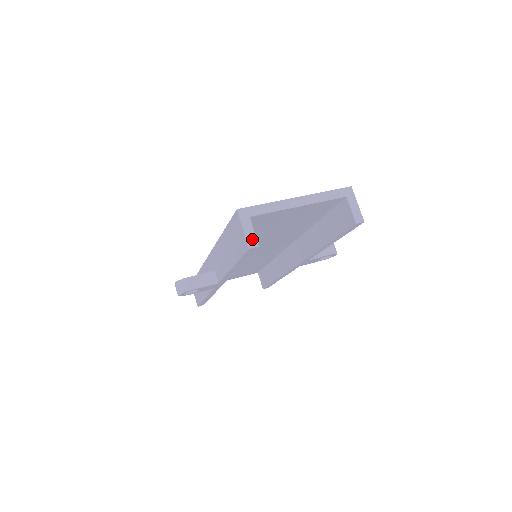
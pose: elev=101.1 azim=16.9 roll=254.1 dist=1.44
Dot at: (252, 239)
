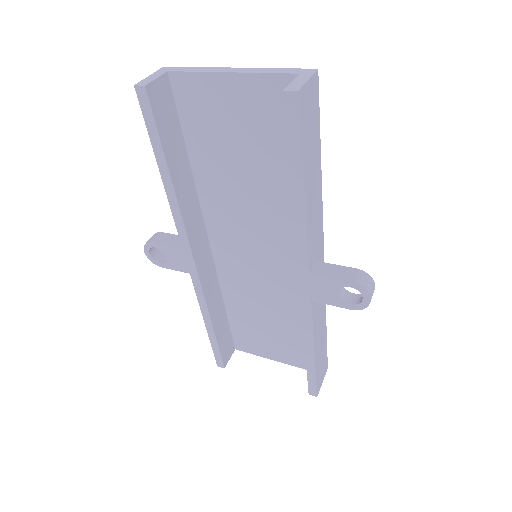
Dot at: (147, 81)
